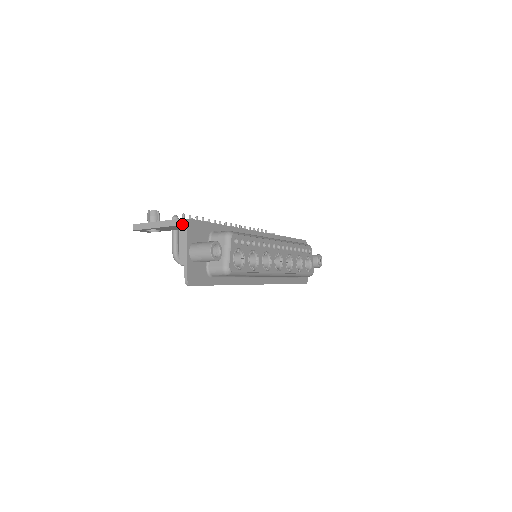
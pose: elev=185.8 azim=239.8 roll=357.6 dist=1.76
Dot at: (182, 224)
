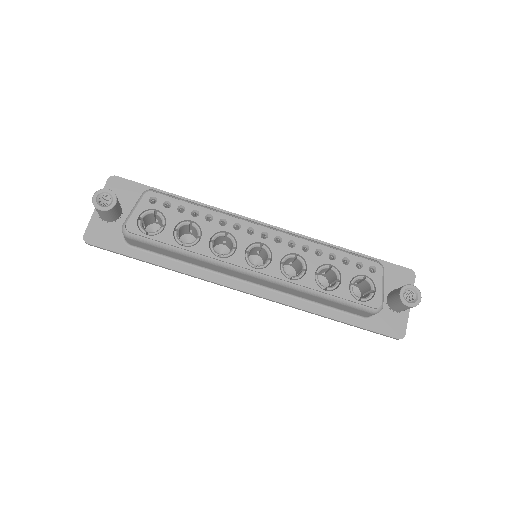
Dot at: occluded
